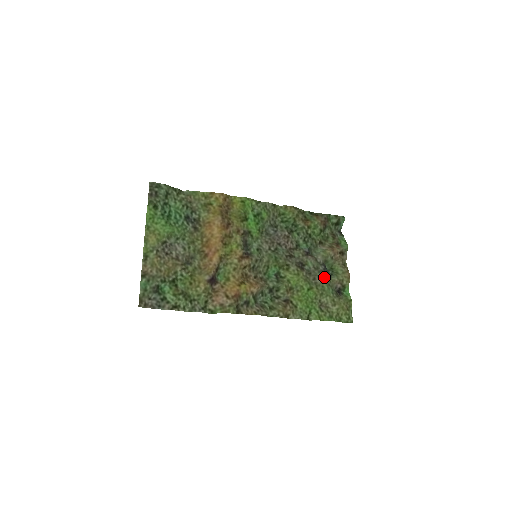
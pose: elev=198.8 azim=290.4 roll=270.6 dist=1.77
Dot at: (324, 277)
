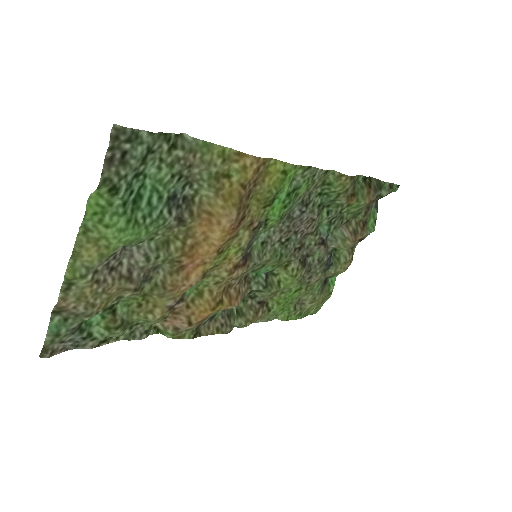
Dot at: (322, 273)
